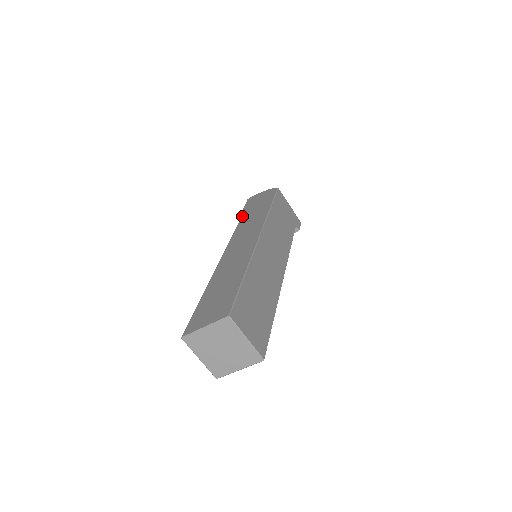
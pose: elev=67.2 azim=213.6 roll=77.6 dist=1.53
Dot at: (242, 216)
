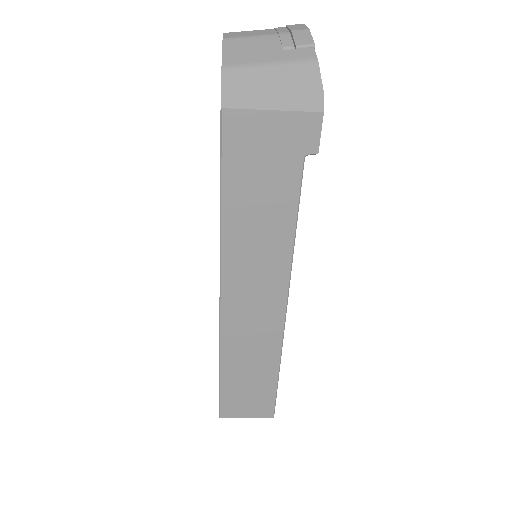
Dot at: occluded
